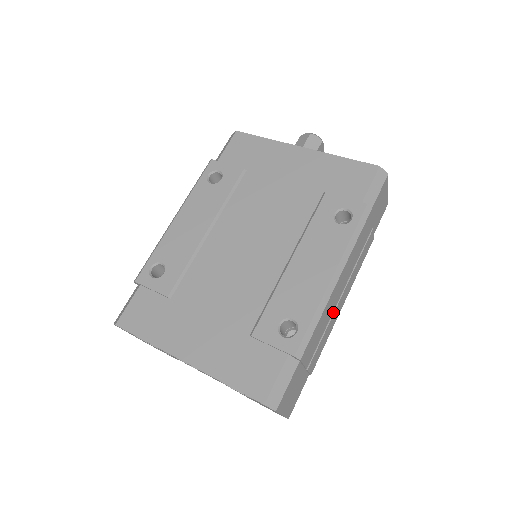
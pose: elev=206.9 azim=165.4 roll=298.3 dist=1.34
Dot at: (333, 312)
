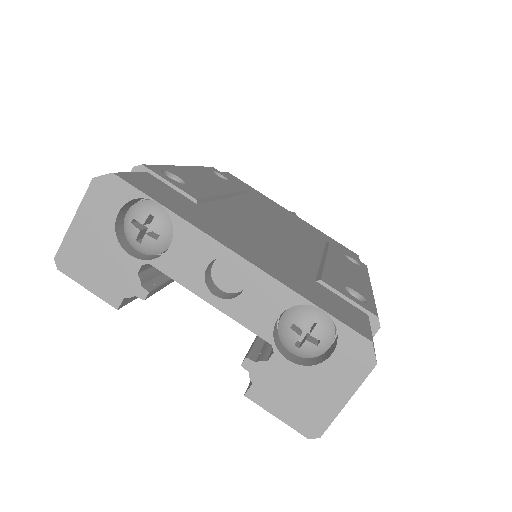
Dot at: occluded
